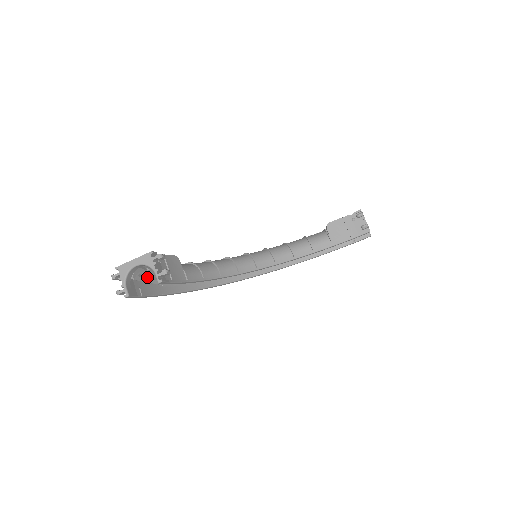
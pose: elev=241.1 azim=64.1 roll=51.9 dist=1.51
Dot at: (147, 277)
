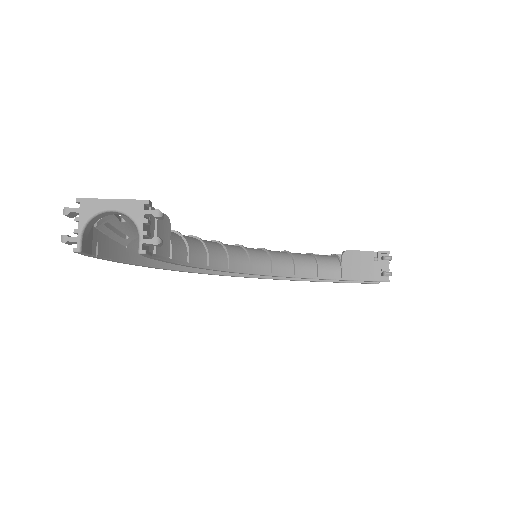
Dot at: (114, 230)
